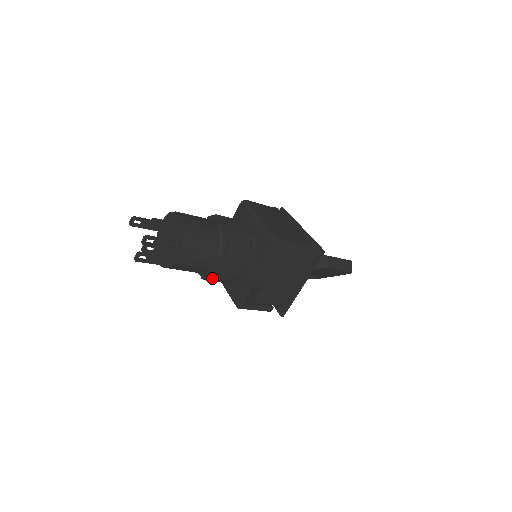
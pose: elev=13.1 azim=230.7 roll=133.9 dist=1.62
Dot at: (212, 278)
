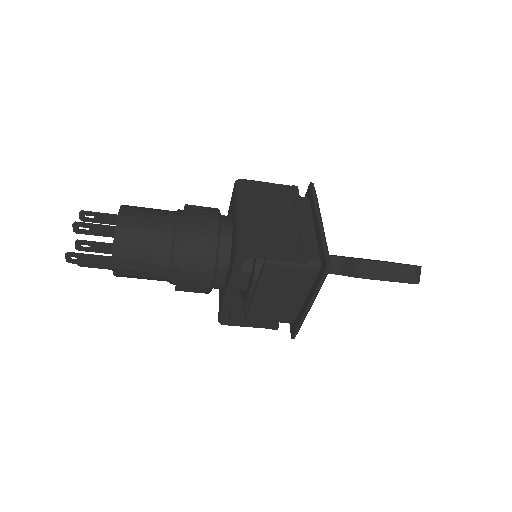
Dot at: (175, 290)
